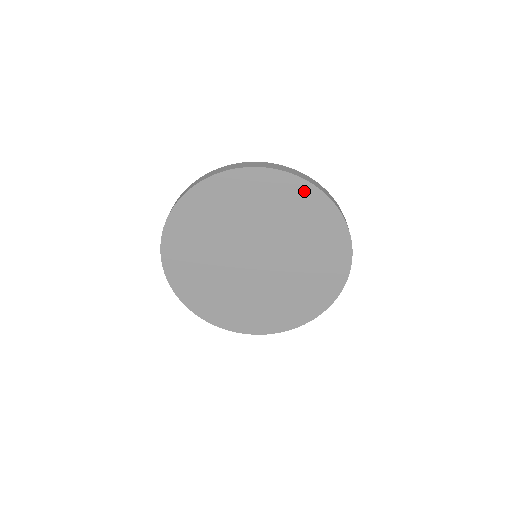
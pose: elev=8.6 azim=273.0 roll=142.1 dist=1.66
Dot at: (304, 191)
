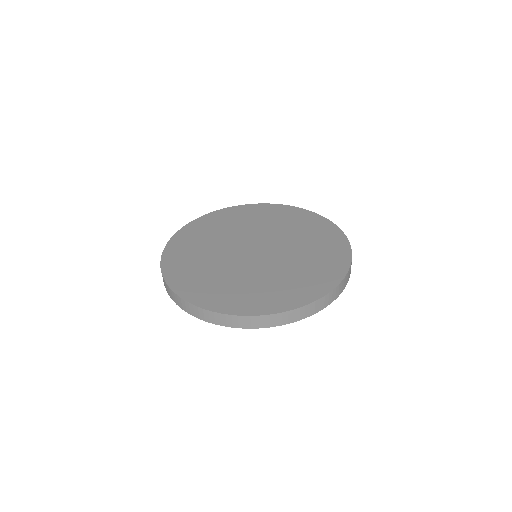
Dot at: occluded
